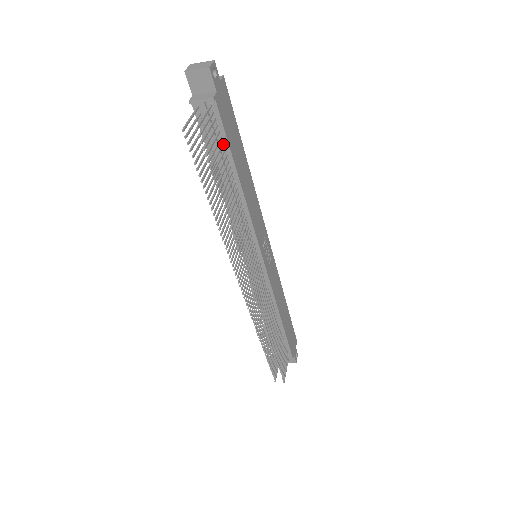
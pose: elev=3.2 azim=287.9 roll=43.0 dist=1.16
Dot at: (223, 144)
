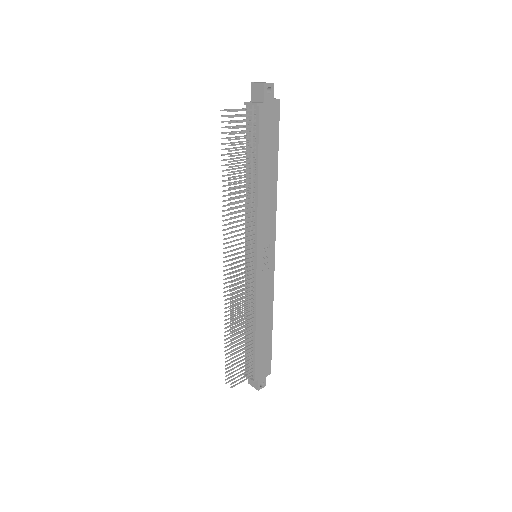
Dot at: (255, 142)
